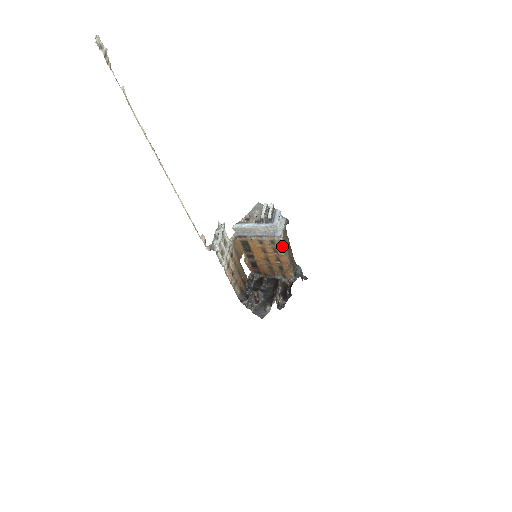
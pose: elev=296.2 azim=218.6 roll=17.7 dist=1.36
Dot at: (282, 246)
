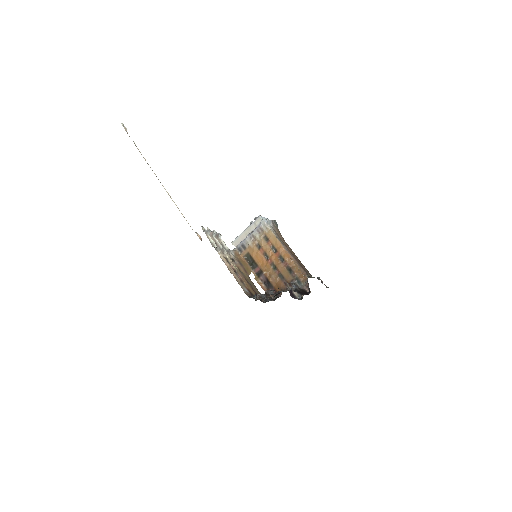
Dot at: (275, 237)
